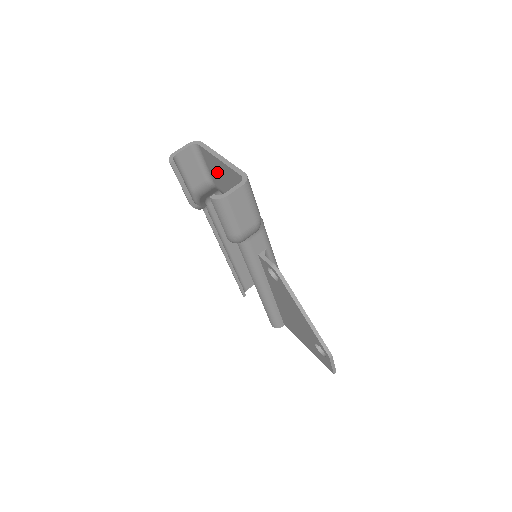
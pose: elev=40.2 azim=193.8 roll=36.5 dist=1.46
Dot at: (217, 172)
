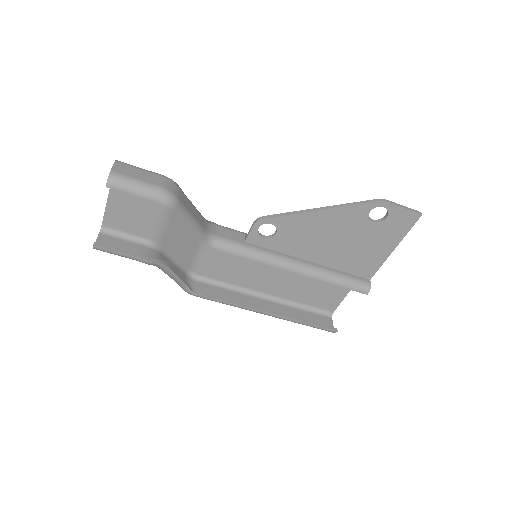
Dot at: (128, 217)
